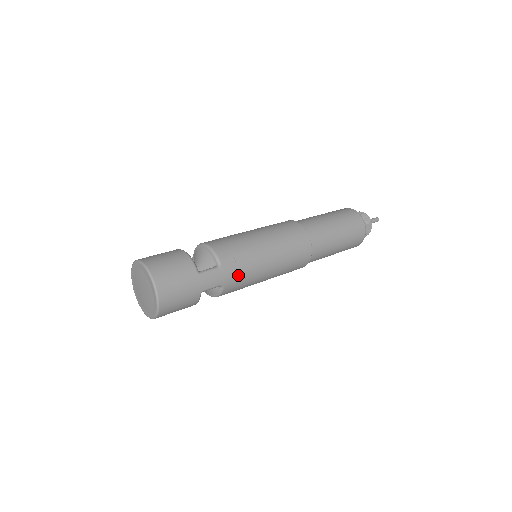
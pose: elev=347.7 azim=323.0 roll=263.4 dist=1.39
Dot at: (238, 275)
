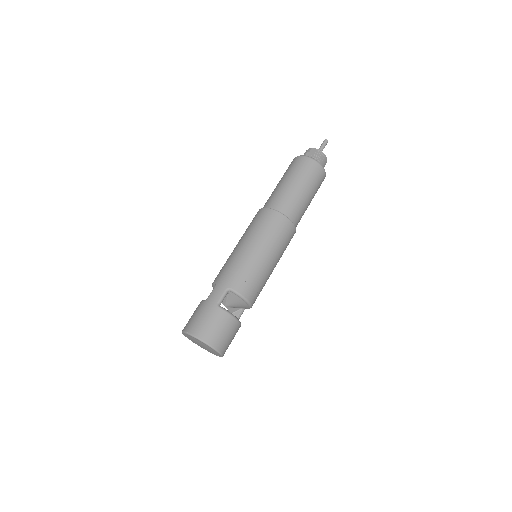
Dot at: (232, 274)
